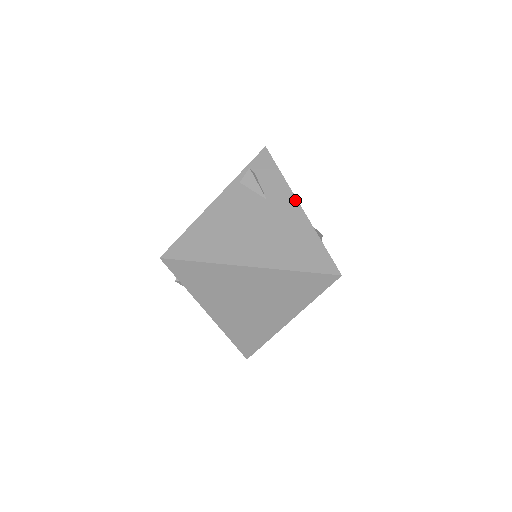
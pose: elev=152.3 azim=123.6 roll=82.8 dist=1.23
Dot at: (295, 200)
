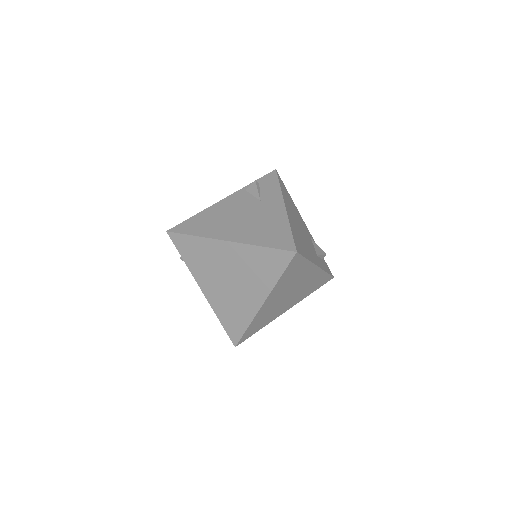
Dot at: (282, 202)
